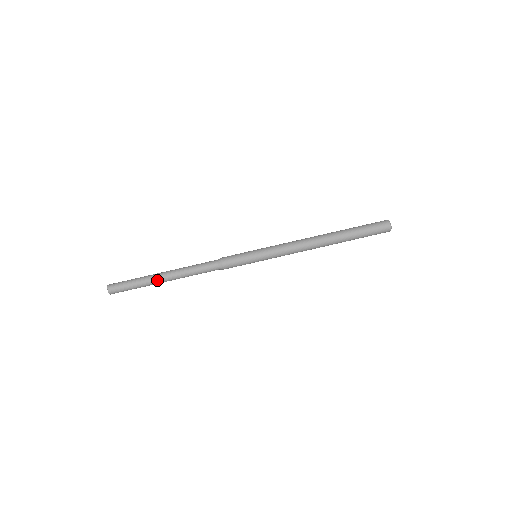
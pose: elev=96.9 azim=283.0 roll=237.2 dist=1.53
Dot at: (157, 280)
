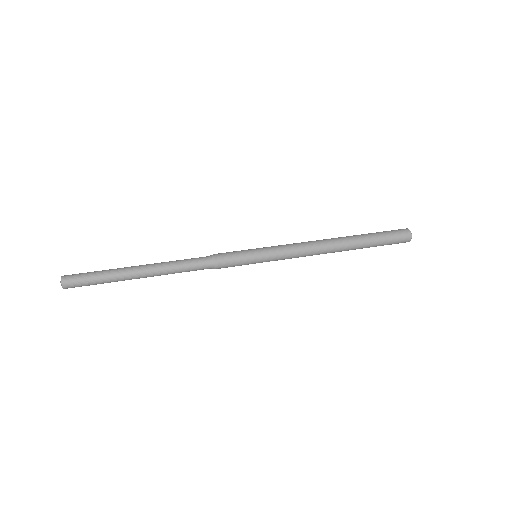
Dot at: (129, 270)
